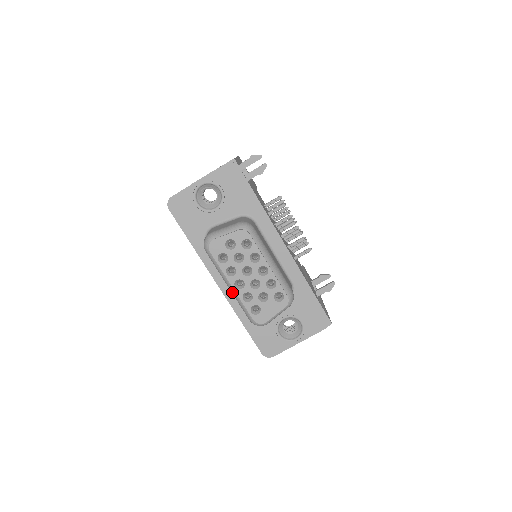
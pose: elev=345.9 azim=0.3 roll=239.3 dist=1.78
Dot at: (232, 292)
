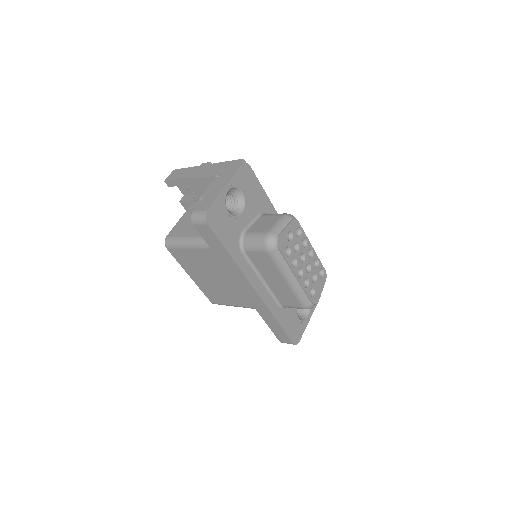
Dot at: (293, 284)
